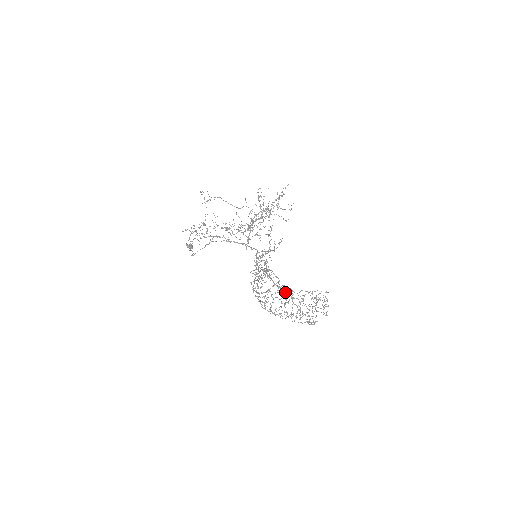
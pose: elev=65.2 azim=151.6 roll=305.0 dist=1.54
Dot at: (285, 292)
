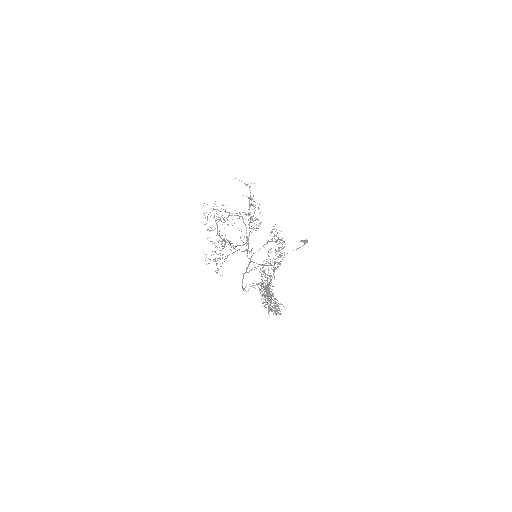
Dot at: occluded
